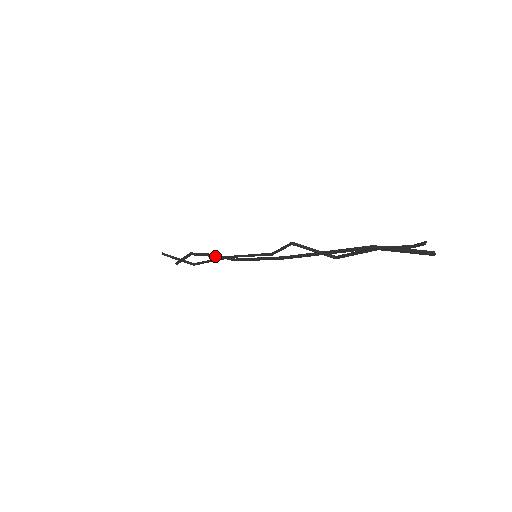
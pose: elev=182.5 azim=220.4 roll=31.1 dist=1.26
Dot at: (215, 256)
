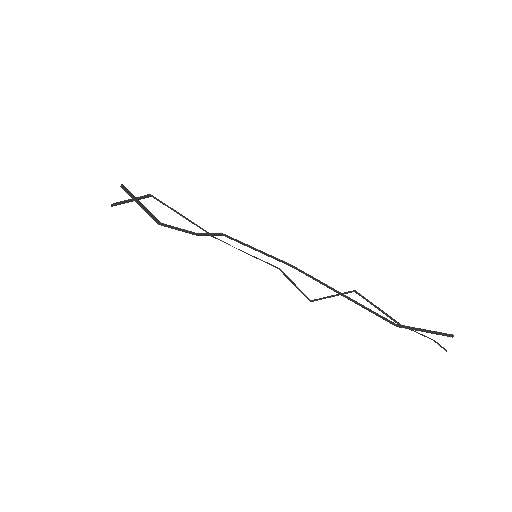
Dot at: (198, 235)
